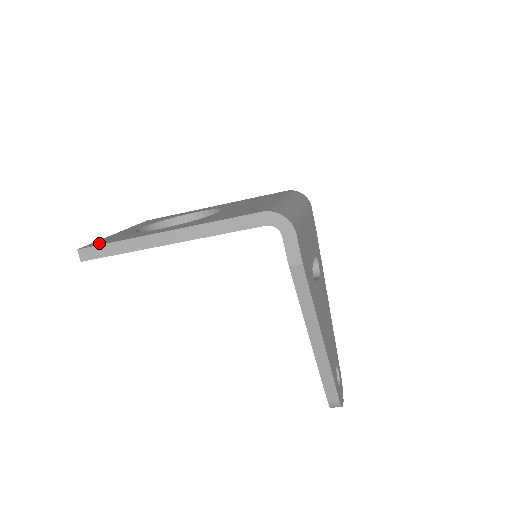
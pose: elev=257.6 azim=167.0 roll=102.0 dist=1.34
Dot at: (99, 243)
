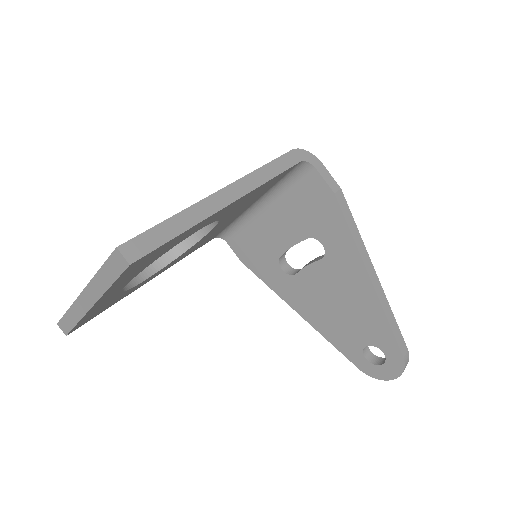
Dot at: occluded
